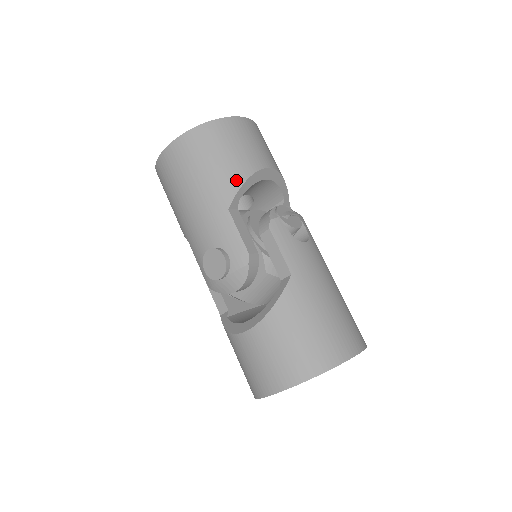
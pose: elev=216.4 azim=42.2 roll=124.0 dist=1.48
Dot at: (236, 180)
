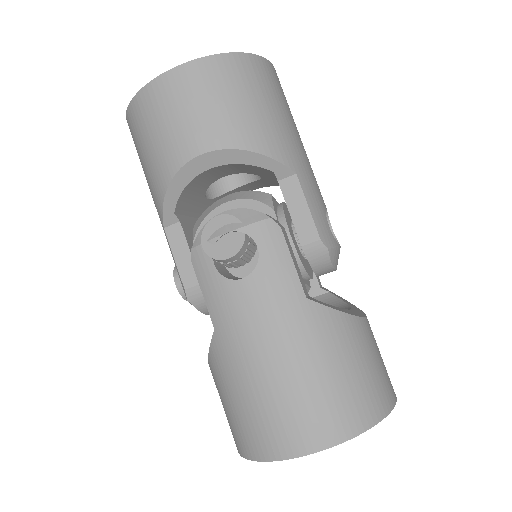
Dot at: (159, 190)
